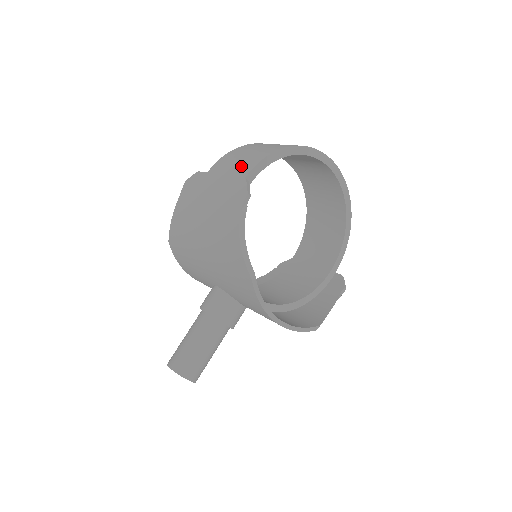
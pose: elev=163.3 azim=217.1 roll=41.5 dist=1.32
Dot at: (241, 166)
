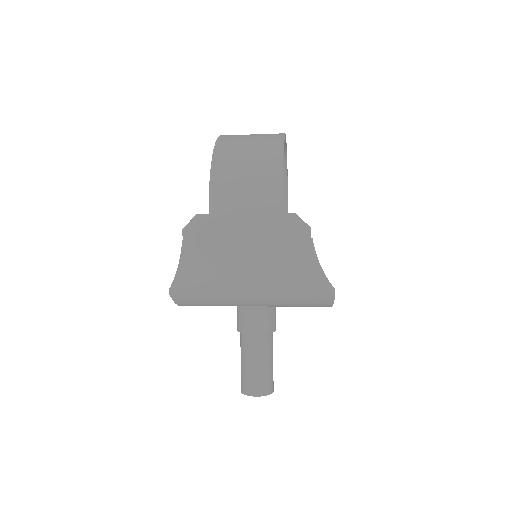
Dot at: (262, 195)
